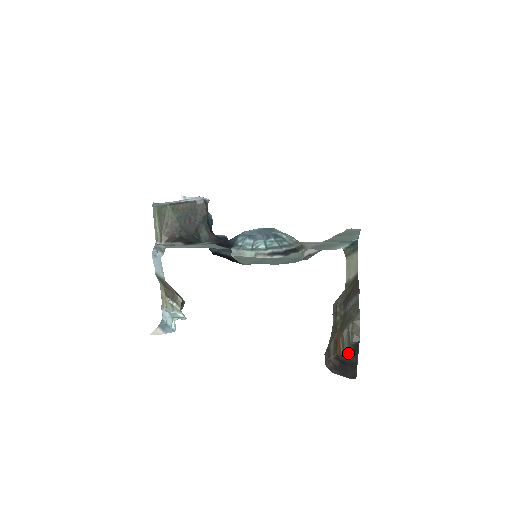
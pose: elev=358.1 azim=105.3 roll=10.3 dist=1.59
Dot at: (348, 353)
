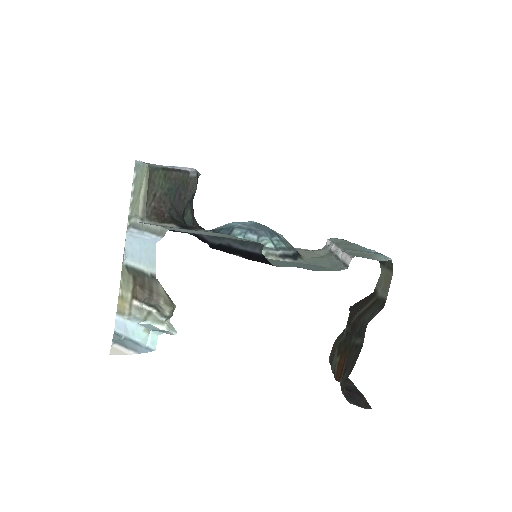
Dot at: occluded
